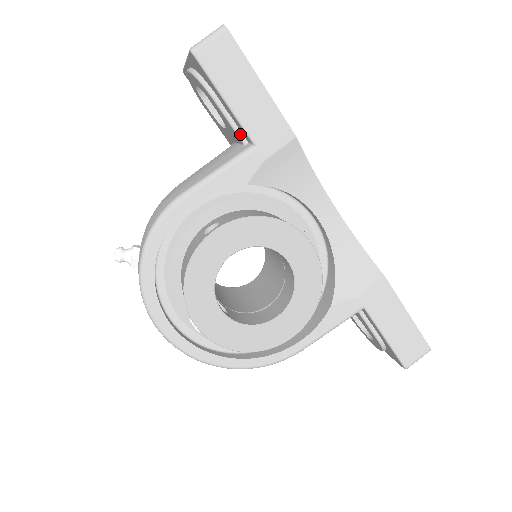
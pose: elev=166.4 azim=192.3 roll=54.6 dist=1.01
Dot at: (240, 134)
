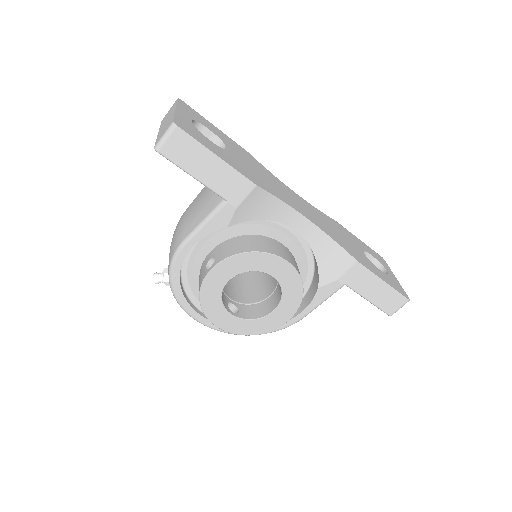
Dot at: occluded
